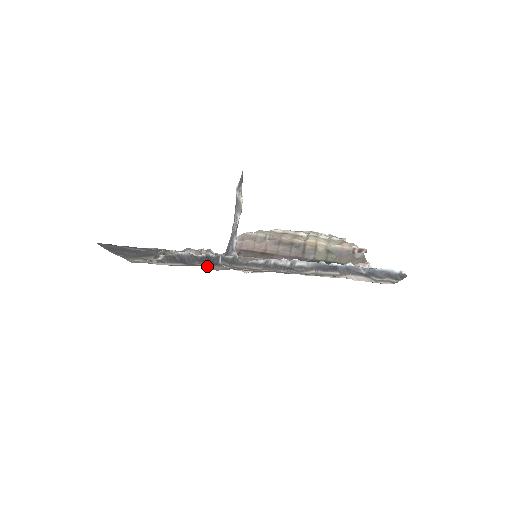
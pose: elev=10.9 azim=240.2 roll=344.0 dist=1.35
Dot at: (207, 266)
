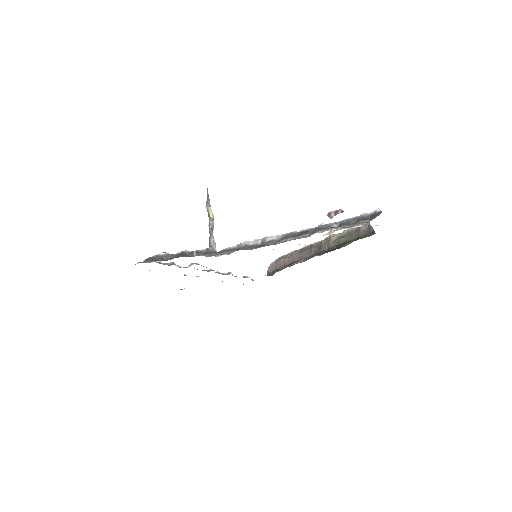
Dot at: occluded
